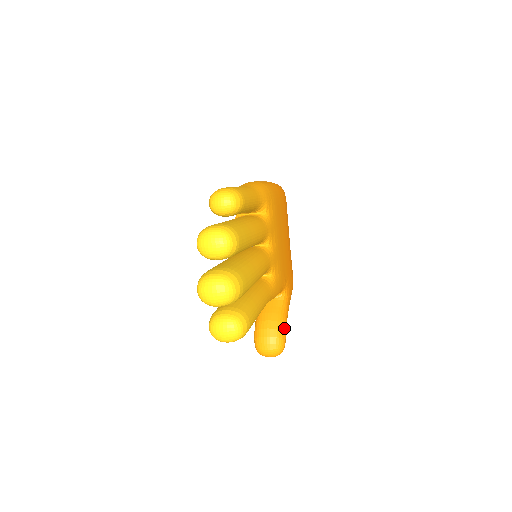
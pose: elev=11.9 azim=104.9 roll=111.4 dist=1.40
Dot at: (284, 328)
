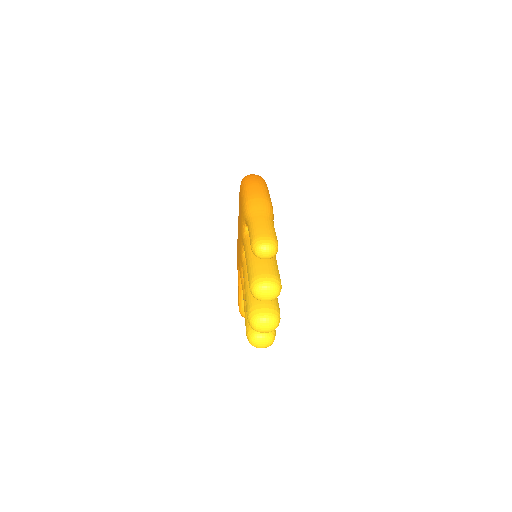
Dot at: occluded
